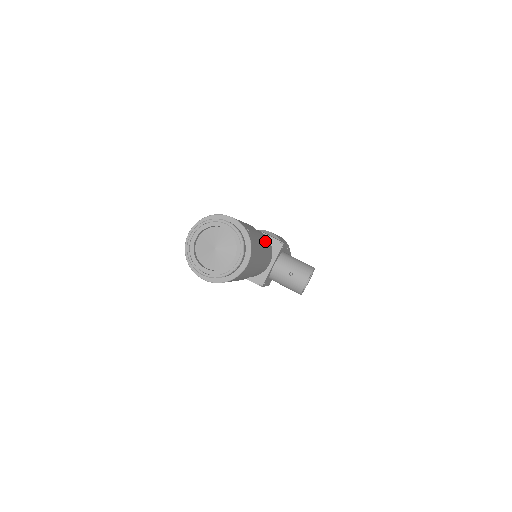
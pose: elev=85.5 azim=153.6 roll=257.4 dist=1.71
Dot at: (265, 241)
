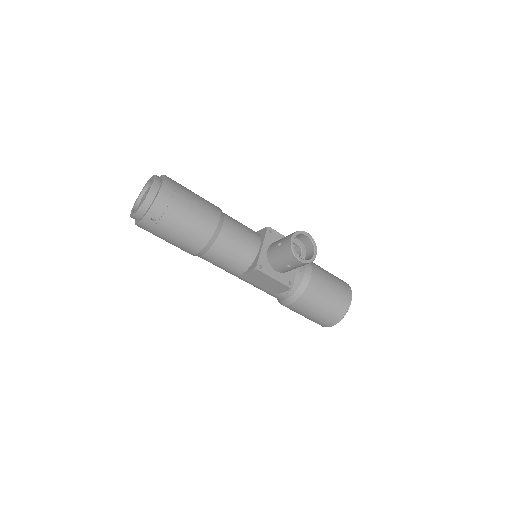
Dot at: (236, 220)
